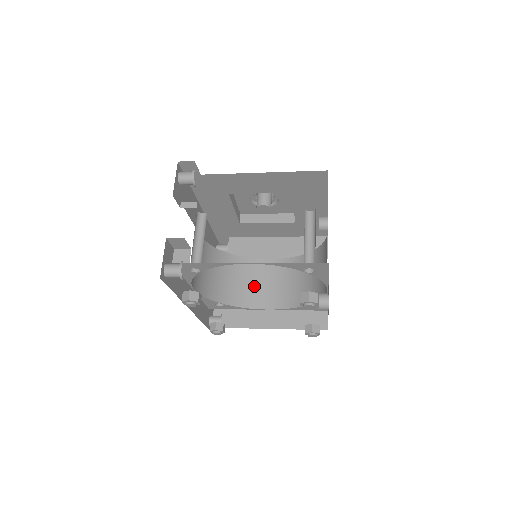
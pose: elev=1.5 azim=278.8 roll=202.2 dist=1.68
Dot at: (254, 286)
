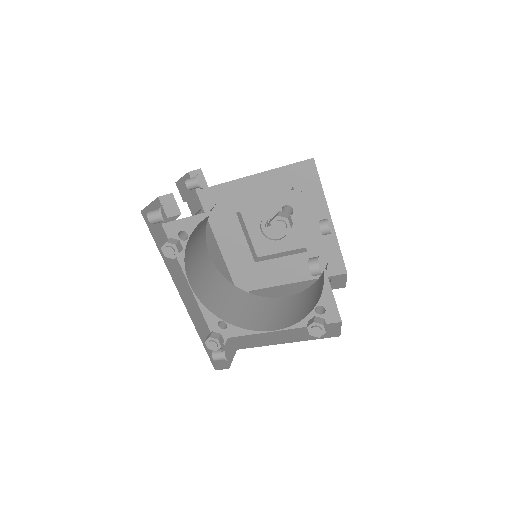
Dot at: (264, 315)
